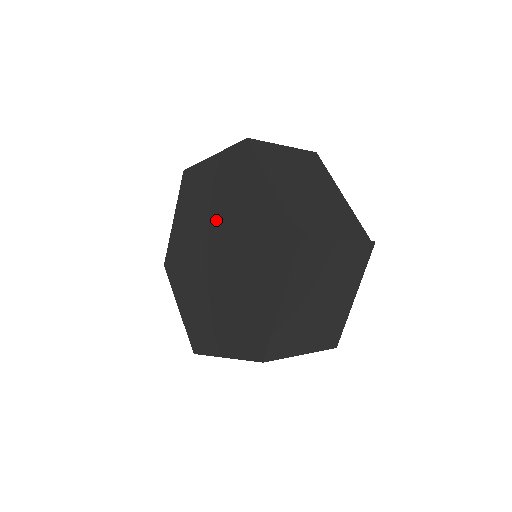
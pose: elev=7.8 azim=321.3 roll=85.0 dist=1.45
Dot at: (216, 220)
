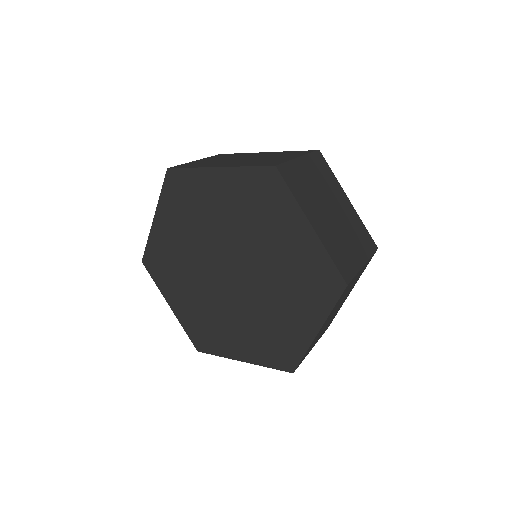
Dot at: (203, 252)
